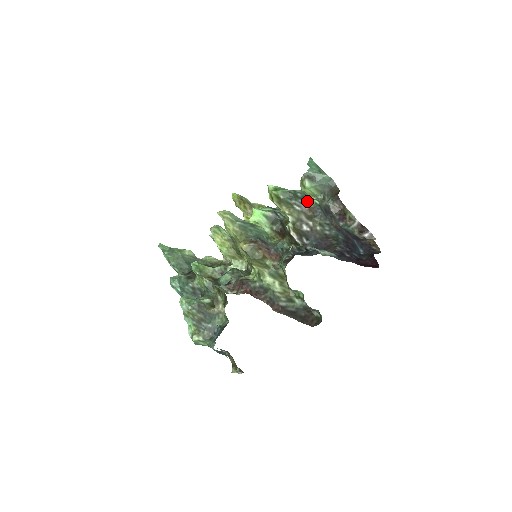
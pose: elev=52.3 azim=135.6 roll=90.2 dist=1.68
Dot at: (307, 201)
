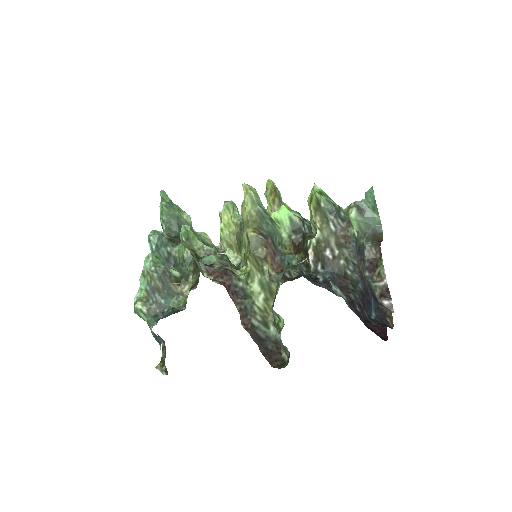
Dot at: (346, 226)
